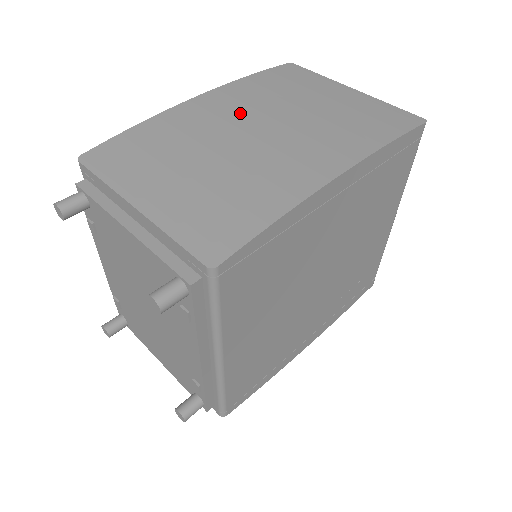
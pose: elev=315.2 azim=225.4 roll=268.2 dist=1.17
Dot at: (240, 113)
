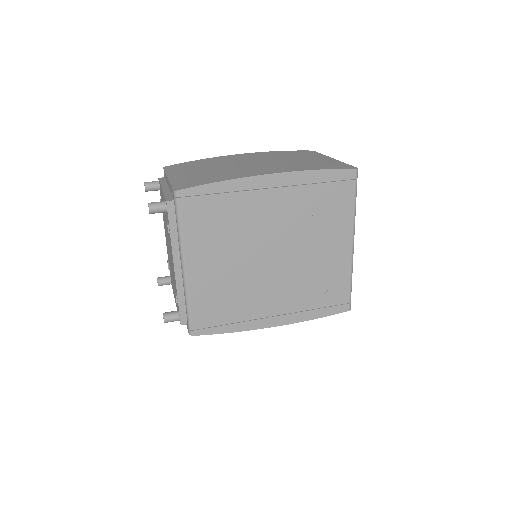
Dot at: (252, 158)
